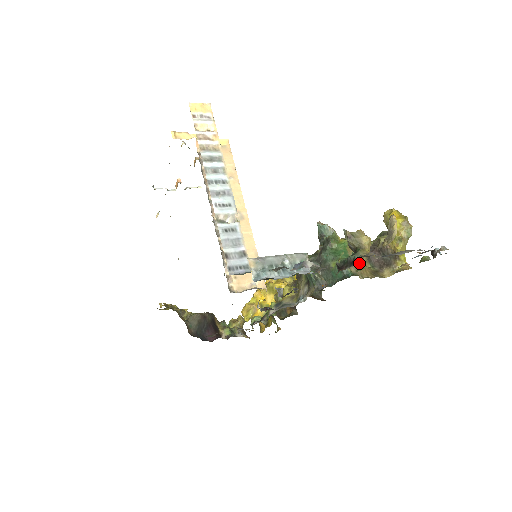
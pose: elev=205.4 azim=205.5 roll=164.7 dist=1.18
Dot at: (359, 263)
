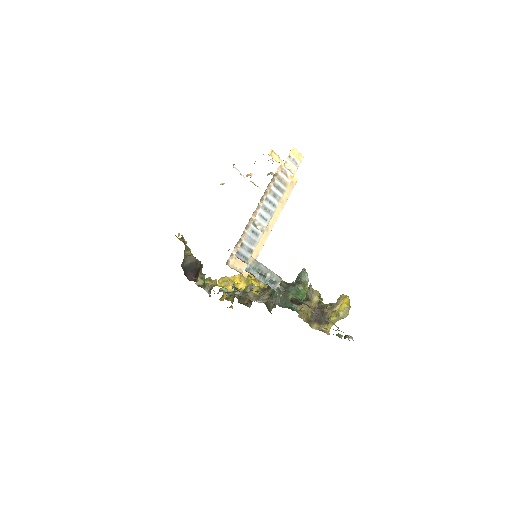
Dot at: (305, 308)
